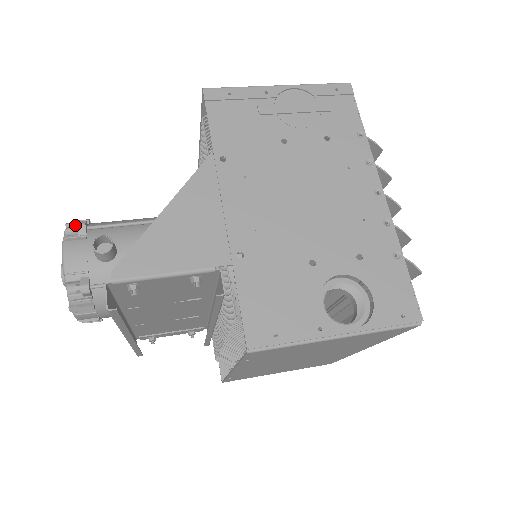
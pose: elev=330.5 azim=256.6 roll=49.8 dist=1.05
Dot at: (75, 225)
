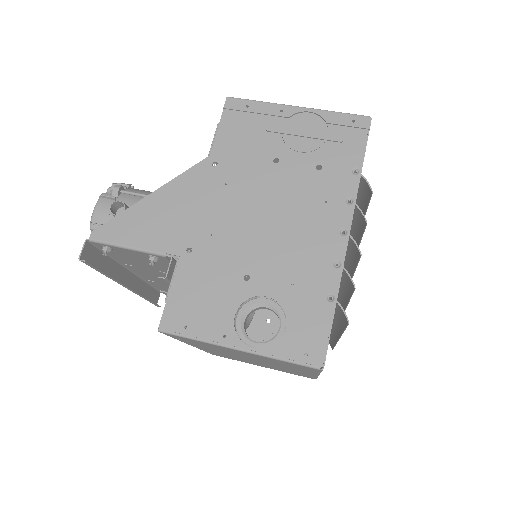
Dot at: (113, 187)
